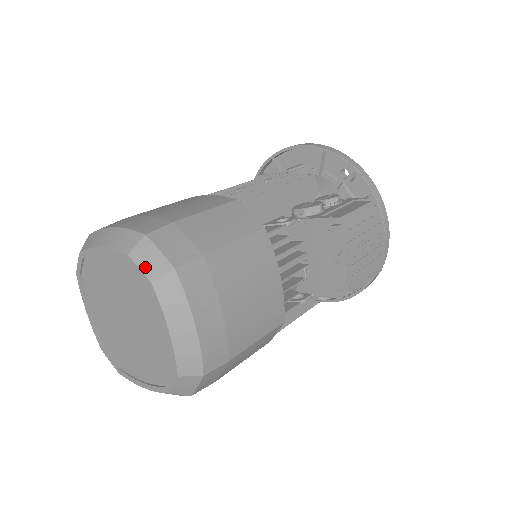
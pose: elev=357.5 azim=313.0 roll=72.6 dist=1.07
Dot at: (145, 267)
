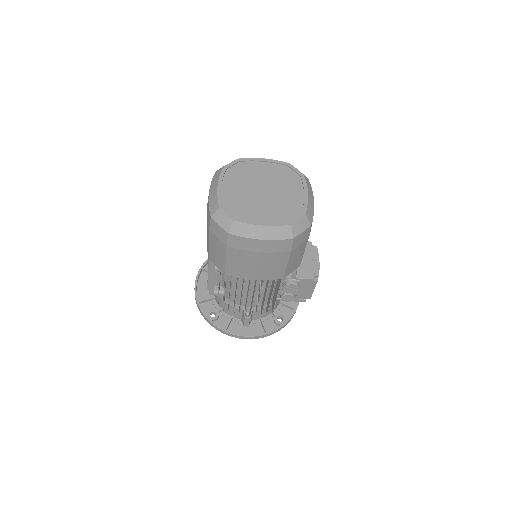
Dot at: (298, 170)
